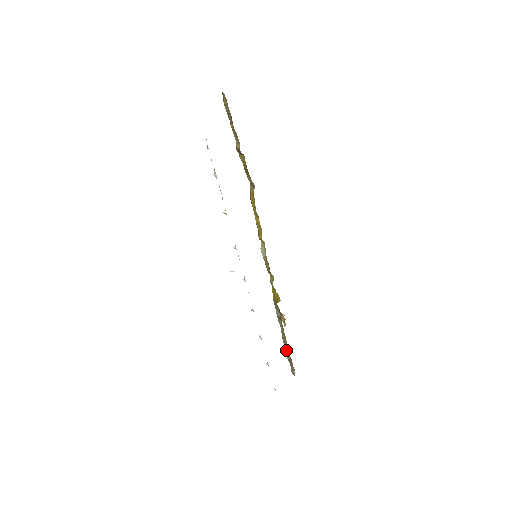
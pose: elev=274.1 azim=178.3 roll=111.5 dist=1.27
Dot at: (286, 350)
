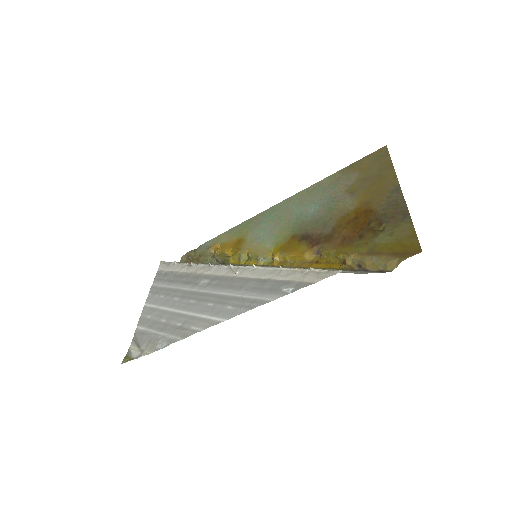
Dot at: (195, 259)
